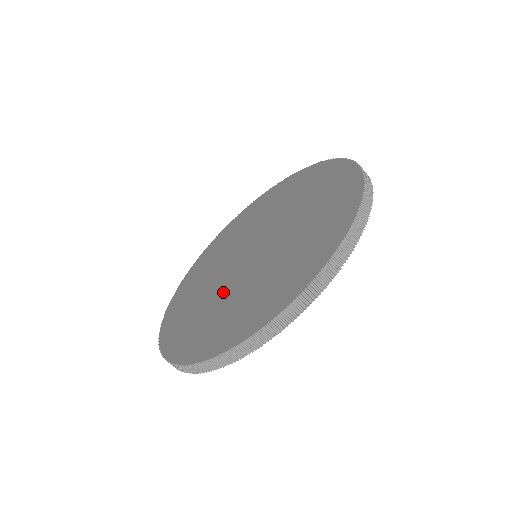
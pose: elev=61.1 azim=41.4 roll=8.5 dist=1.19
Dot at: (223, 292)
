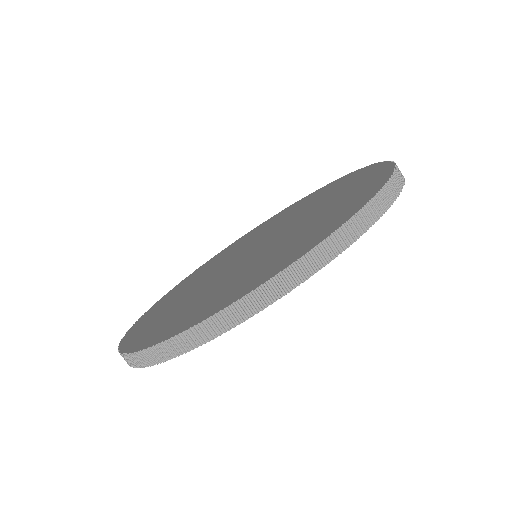
Dot at: (205, 286)
